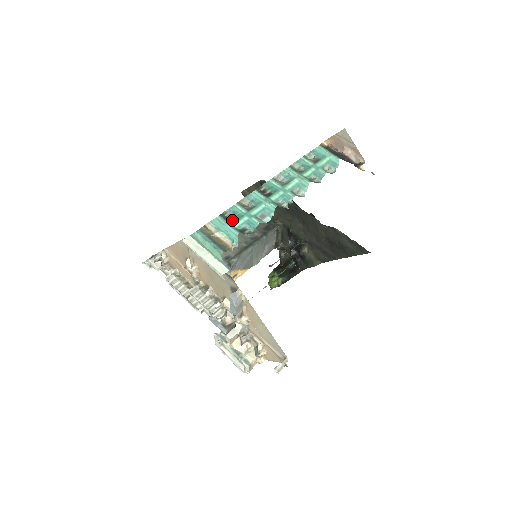
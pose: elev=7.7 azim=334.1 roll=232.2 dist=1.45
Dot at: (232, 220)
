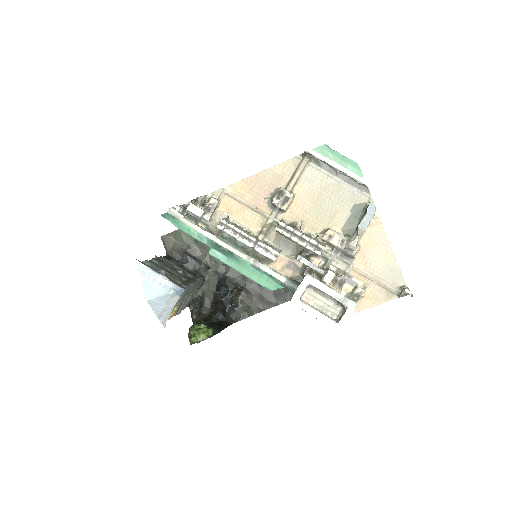
Dot at: occluded
